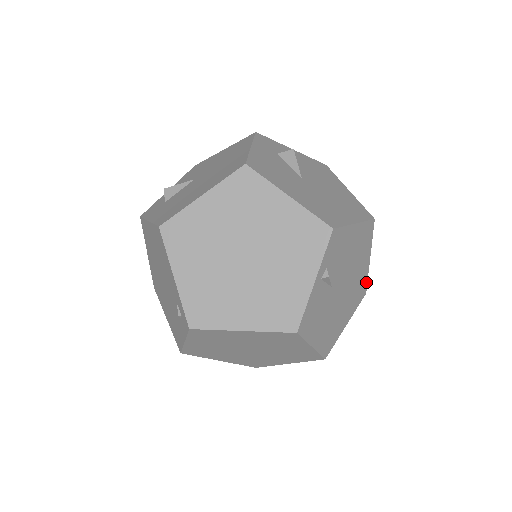
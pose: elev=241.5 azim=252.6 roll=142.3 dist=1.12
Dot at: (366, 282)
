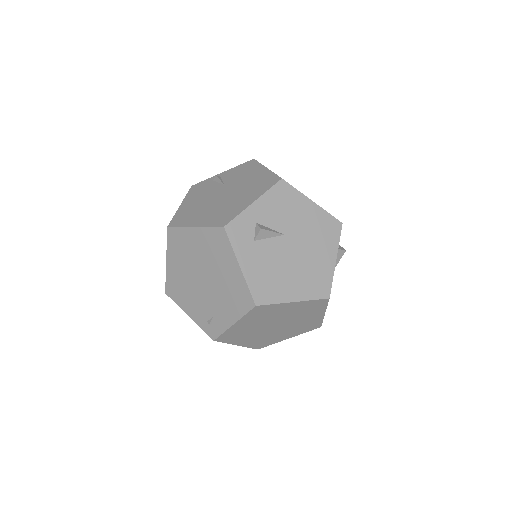
Dot at: occluded
